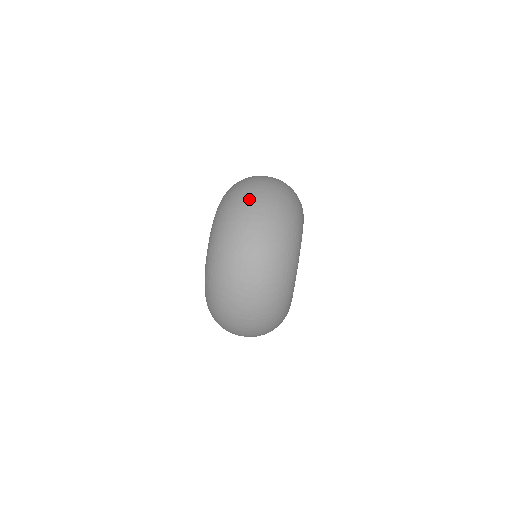
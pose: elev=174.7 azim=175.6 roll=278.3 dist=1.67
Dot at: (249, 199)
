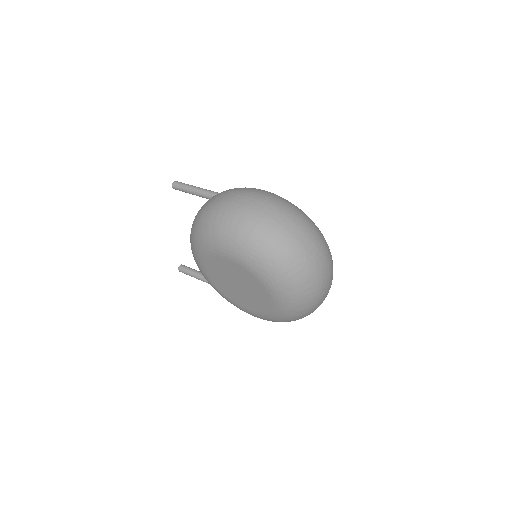
Dot at: (295, 242)
